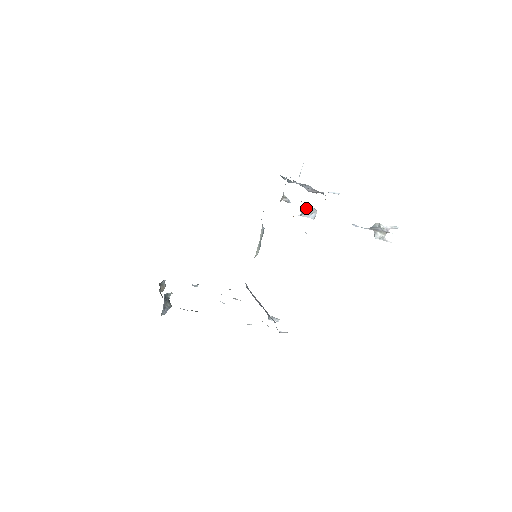
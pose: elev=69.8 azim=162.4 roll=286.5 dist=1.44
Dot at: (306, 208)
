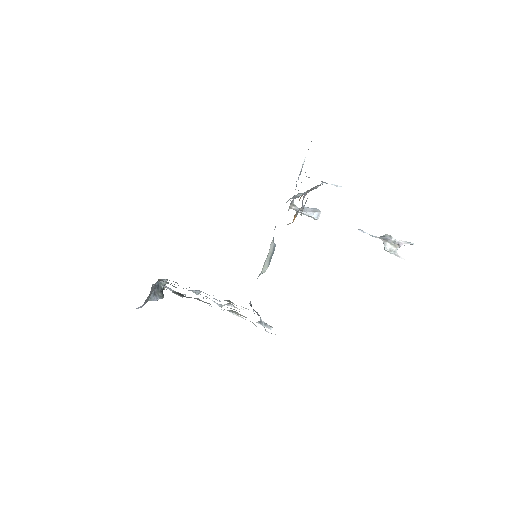
Dot at: occluded
